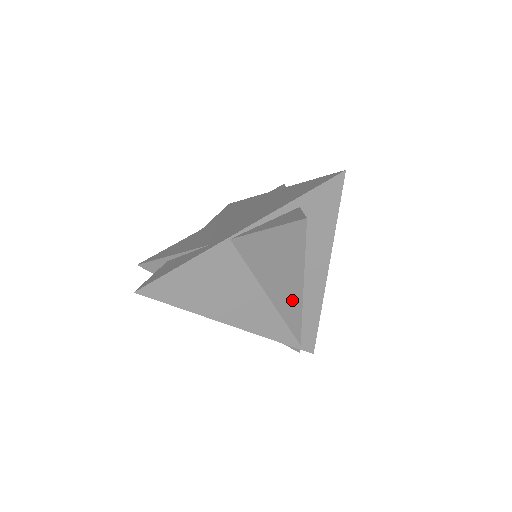
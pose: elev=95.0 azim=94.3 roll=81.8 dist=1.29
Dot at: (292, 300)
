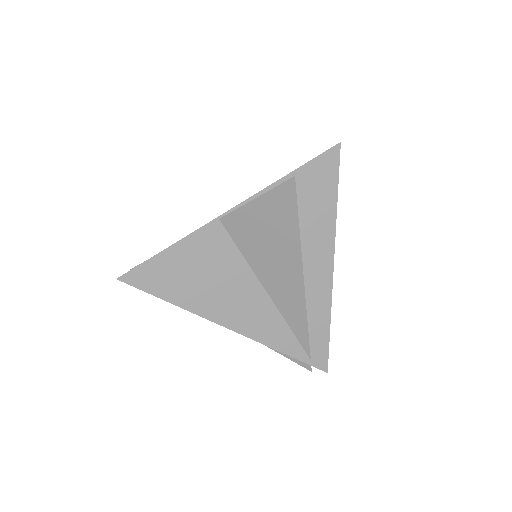
Dot at: (293, 294)
